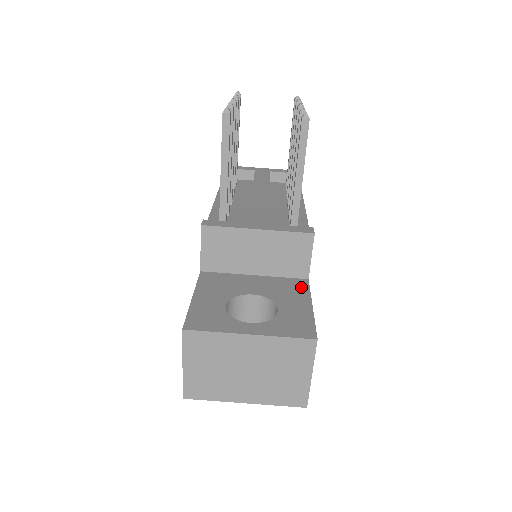
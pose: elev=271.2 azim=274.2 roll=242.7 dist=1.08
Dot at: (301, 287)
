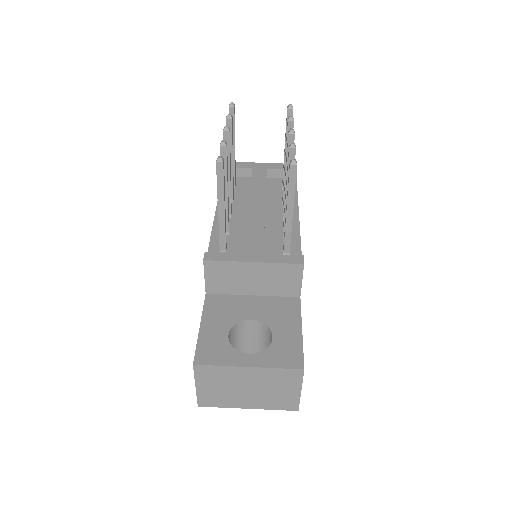
Dot at: (293, 308)
